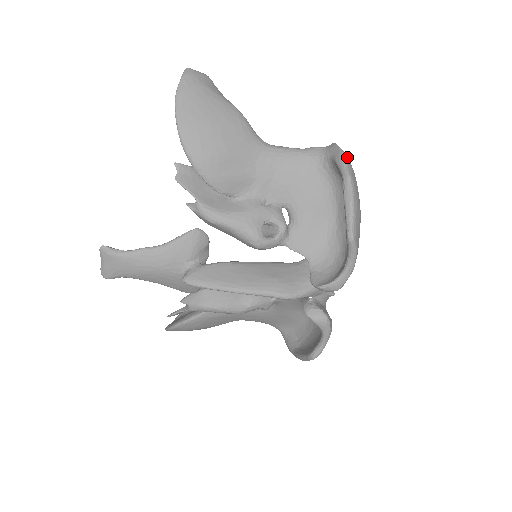
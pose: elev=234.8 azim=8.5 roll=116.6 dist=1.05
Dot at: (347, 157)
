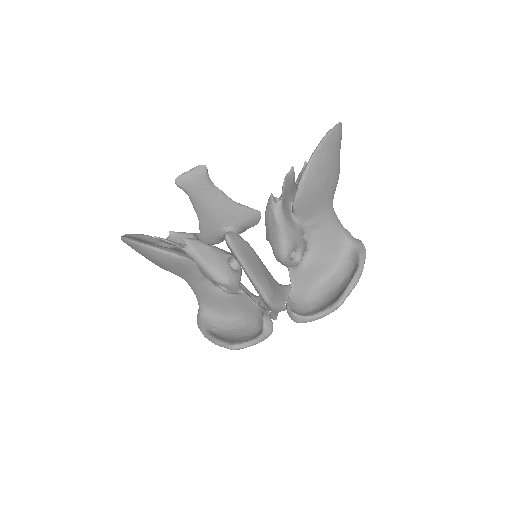
Dot at: occluded
